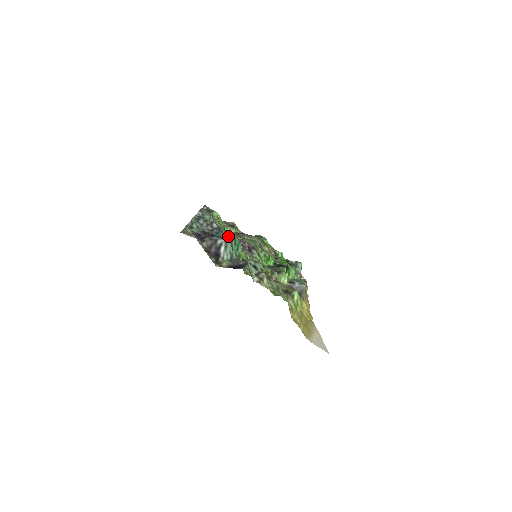
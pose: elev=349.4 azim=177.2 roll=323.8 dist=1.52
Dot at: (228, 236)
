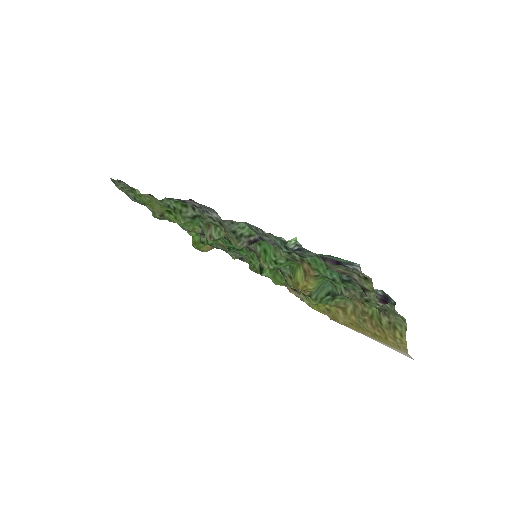
Dot at: (330, 256)
